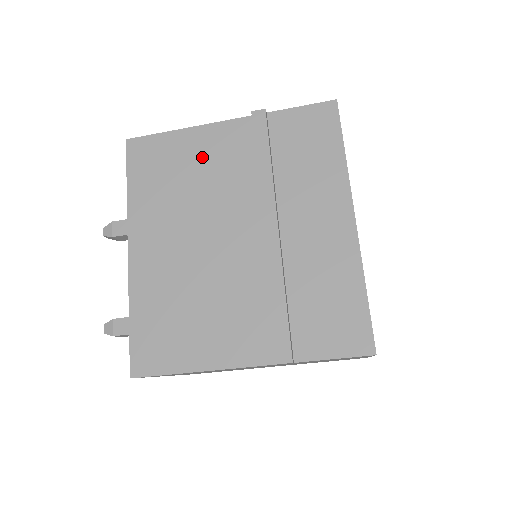
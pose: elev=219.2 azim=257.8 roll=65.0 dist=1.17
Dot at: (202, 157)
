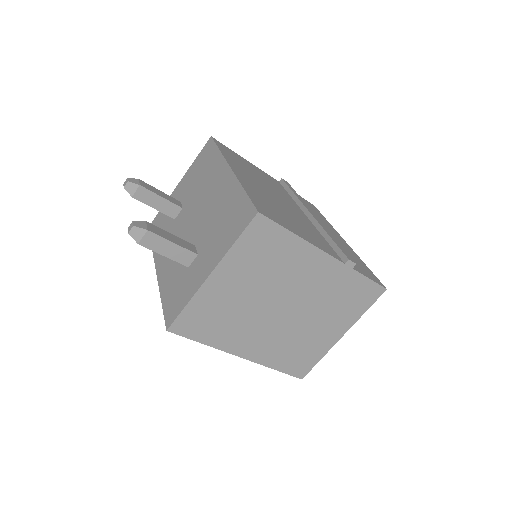
Dot at: (260, 173)
